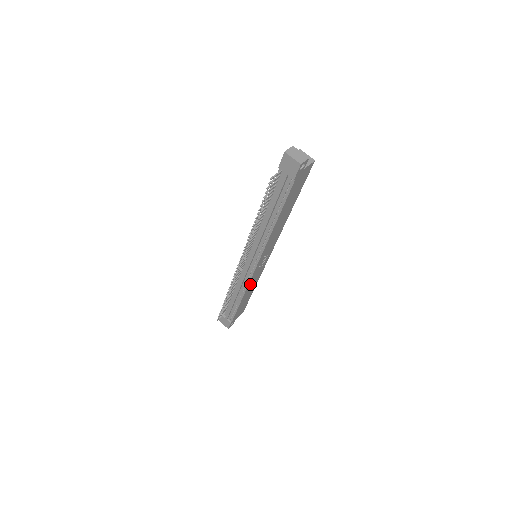
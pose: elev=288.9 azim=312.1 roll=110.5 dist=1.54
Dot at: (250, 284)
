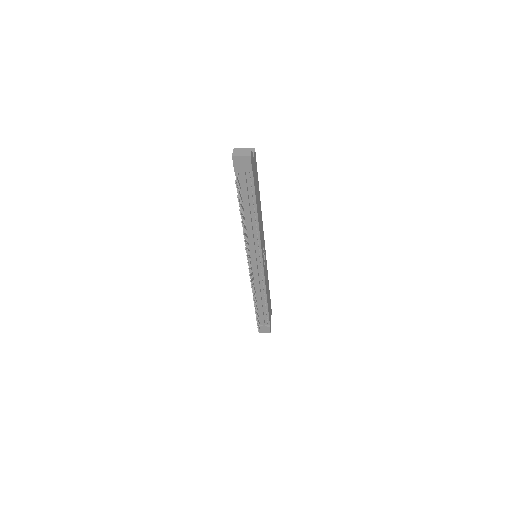
Dot at: (265, 282)
